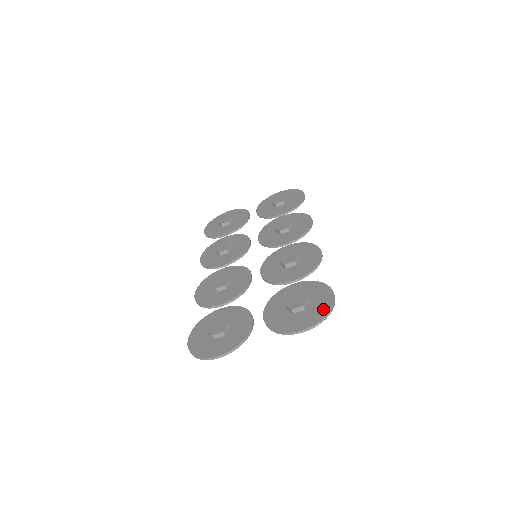
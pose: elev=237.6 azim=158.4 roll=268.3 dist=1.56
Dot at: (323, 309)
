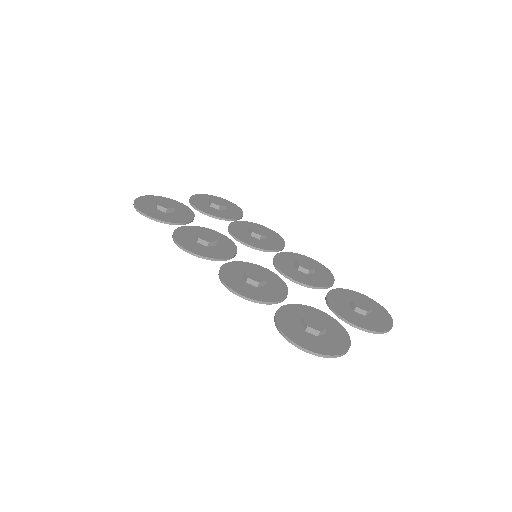
Dot at: (384, 314)
